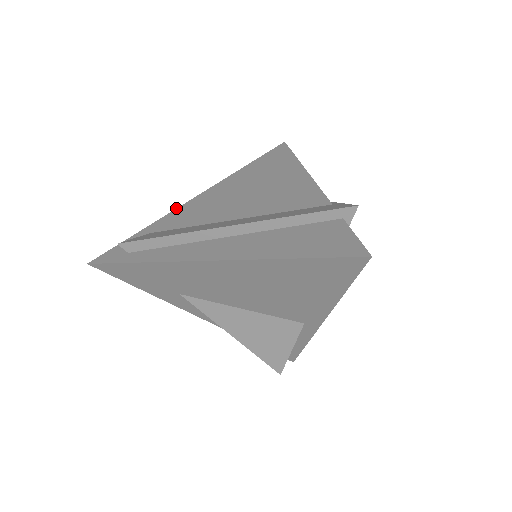
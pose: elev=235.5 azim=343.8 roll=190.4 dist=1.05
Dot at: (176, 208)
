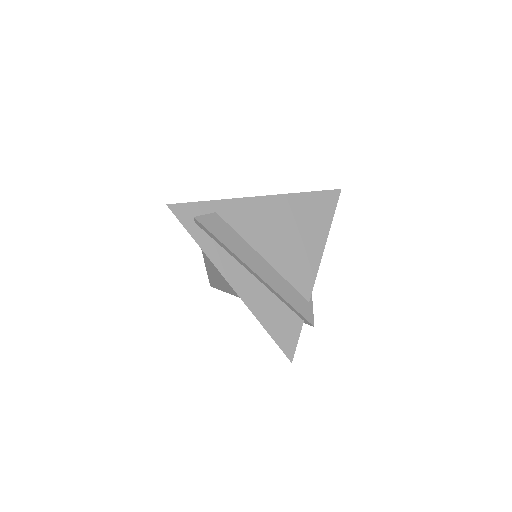
Dot at: (243, 197)
